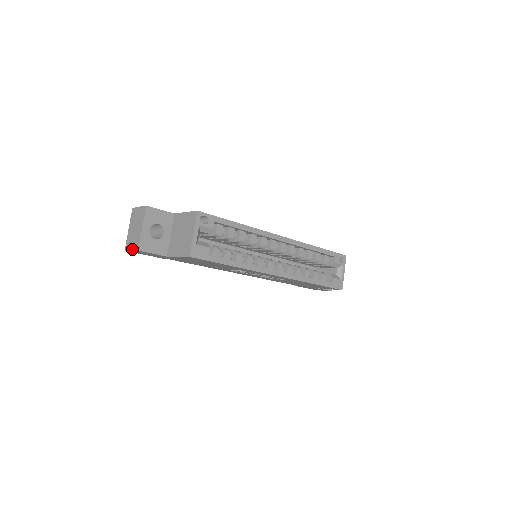
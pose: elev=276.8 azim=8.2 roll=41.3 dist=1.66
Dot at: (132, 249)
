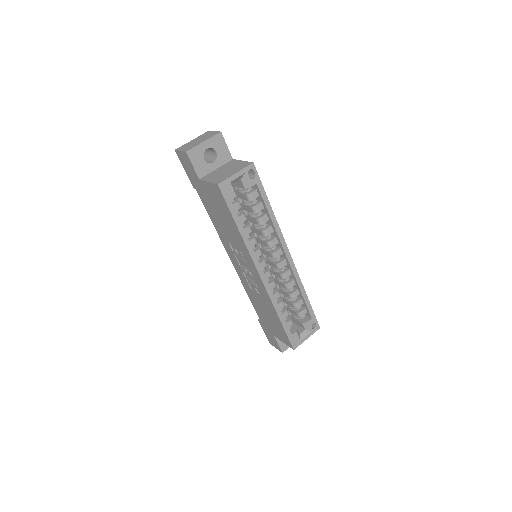
Dot at: (182, 150)
